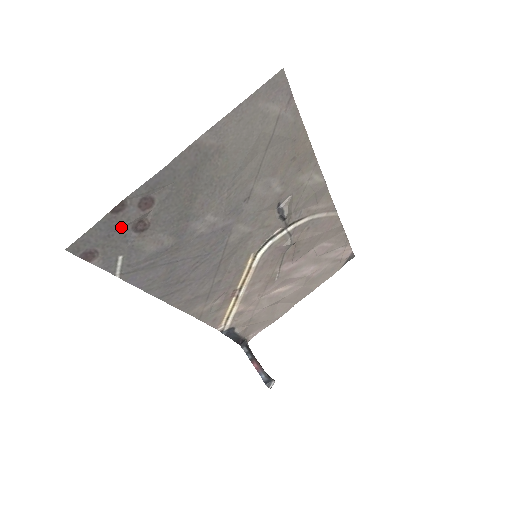
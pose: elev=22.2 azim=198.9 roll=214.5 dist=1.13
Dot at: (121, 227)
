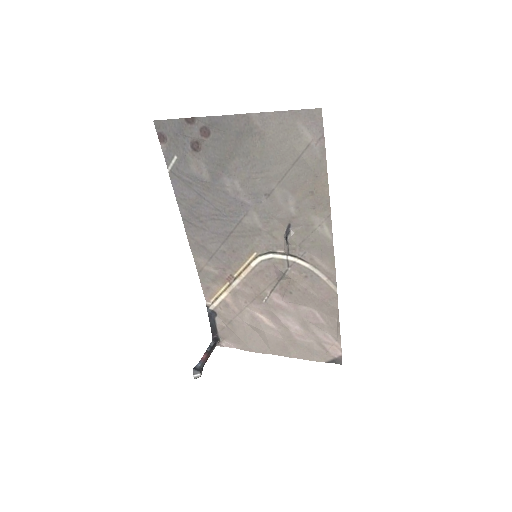
Dot at: (186, 135)
